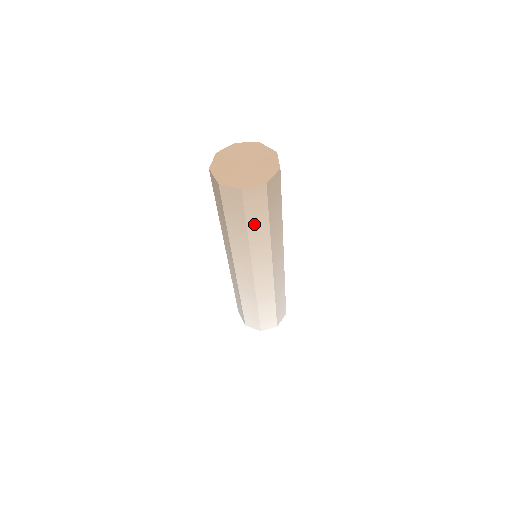
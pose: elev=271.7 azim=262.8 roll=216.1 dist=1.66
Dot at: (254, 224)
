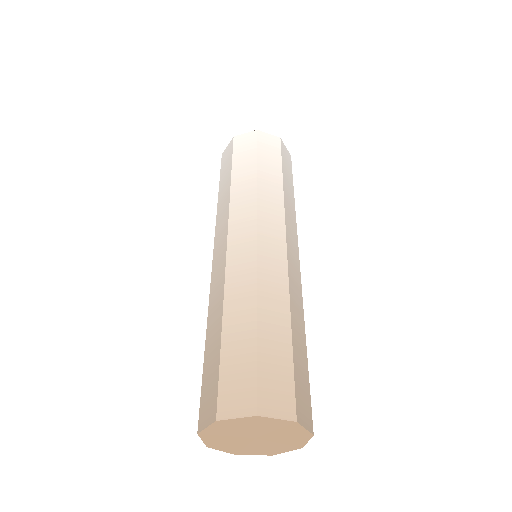
Dot at: occluded
